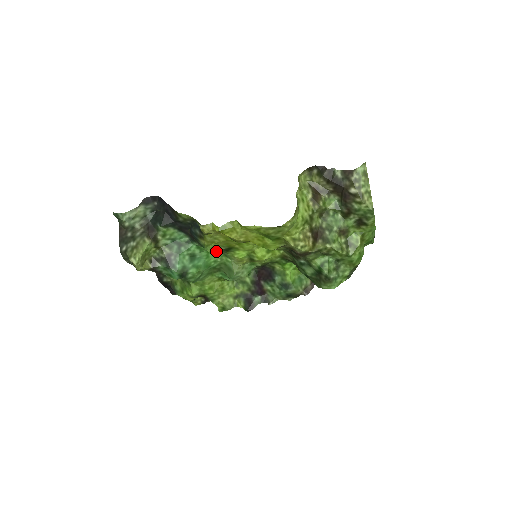
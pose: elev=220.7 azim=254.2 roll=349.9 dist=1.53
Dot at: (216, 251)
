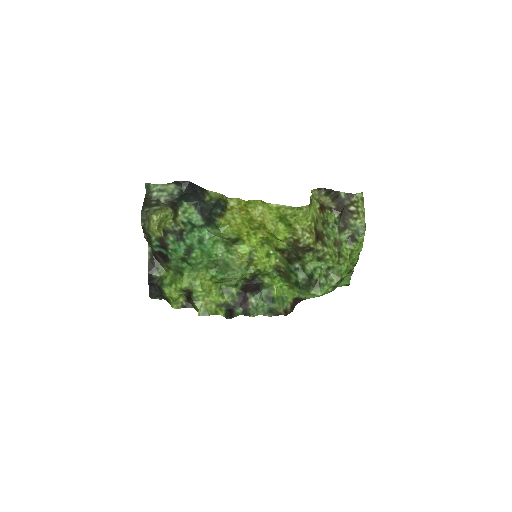
Dot at: (221, 245)
